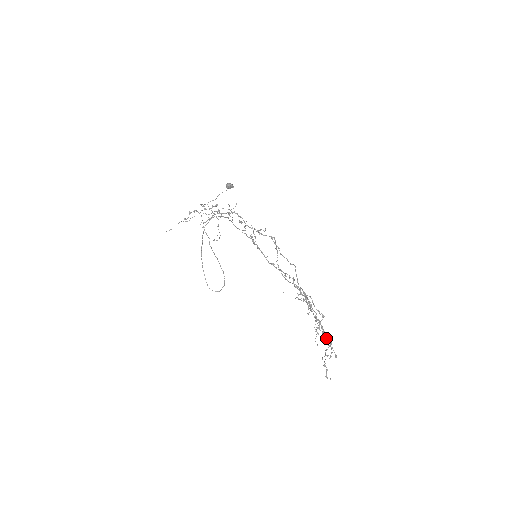
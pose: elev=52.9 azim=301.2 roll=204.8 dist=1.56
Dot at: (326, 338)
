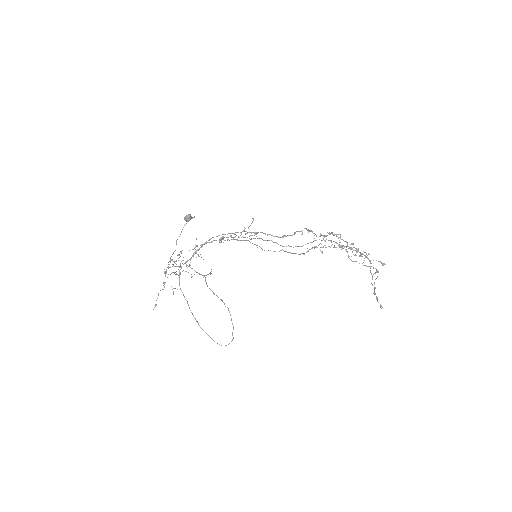
Dot at: occluded
